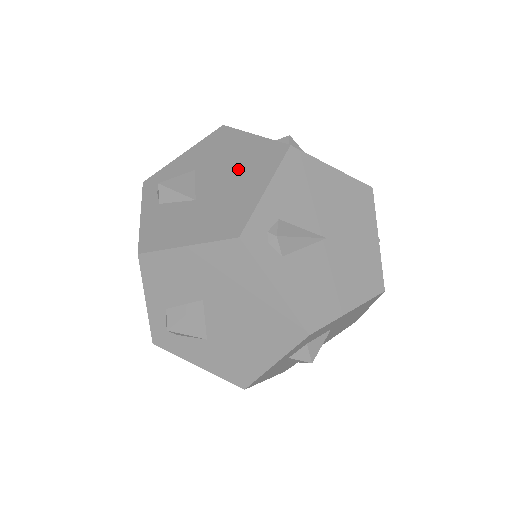
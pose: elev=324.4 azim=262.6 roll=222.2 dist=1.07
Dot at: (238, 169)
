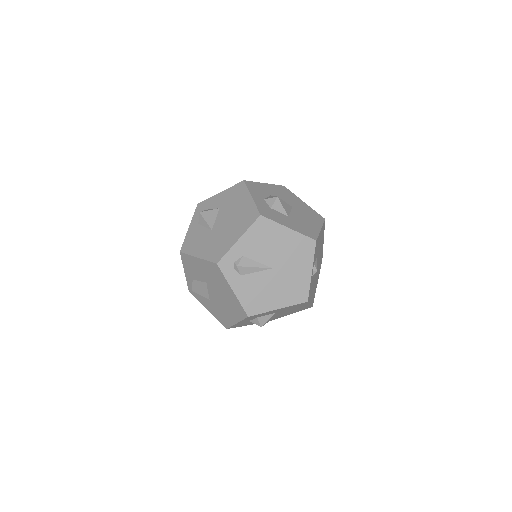
Dot at: (235, 219)
